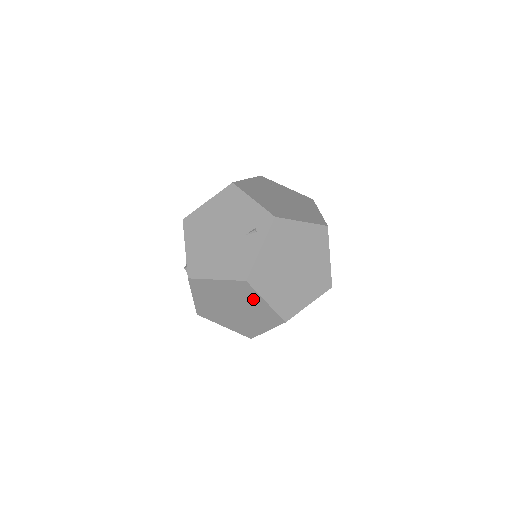
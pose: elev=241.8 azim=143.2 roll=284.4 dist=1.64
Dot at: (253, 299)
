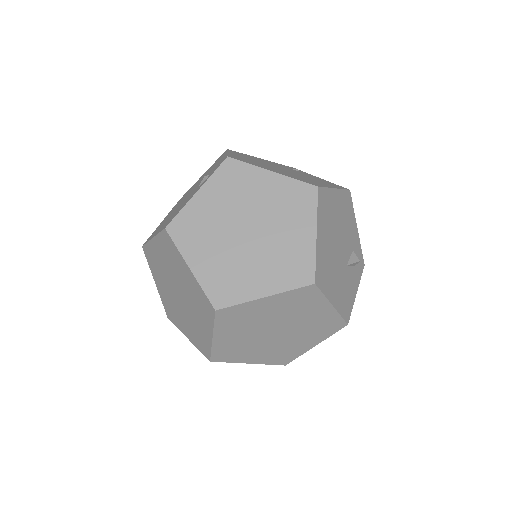
Dot at: (181, 266)
